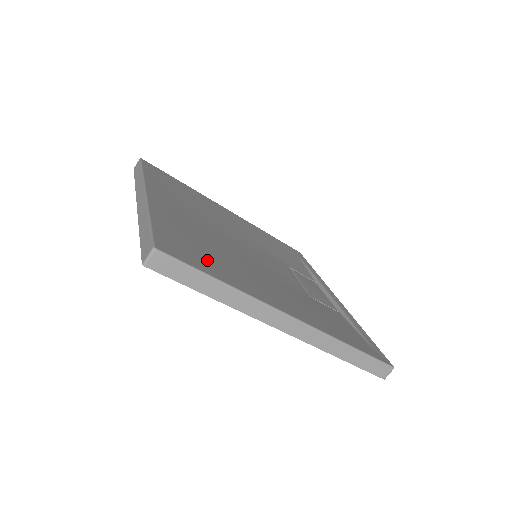
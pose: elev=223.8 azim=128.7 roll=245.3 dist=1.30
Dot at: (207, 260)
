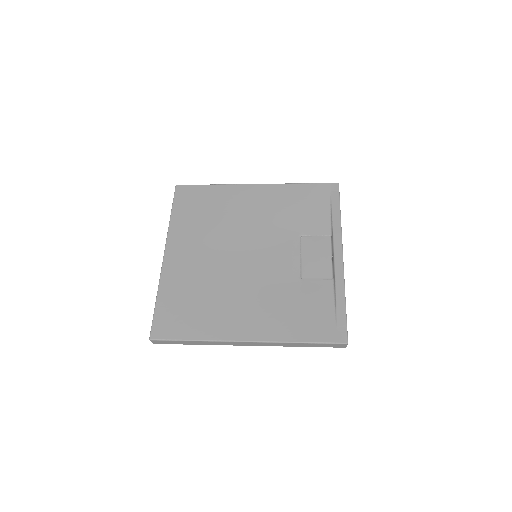
Dot at: (189, 320)
